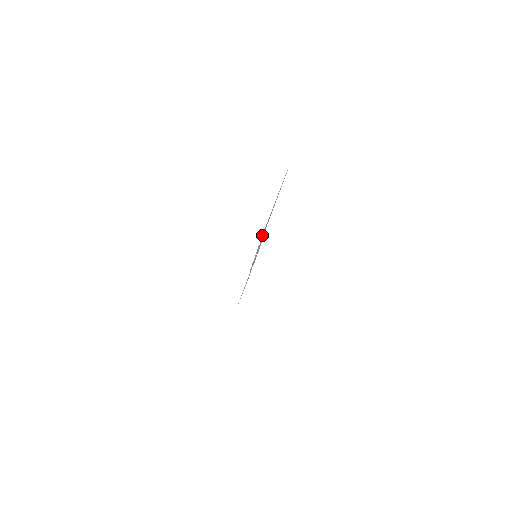
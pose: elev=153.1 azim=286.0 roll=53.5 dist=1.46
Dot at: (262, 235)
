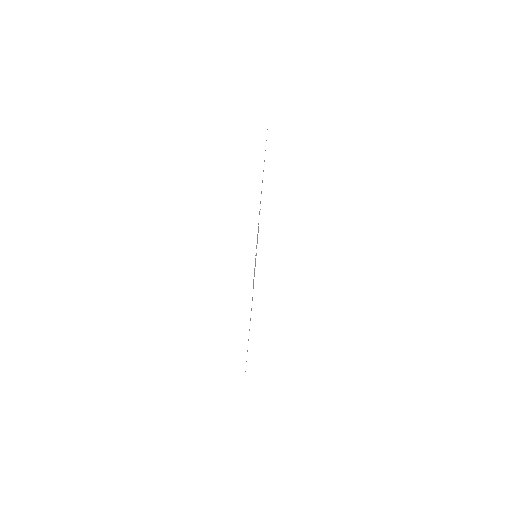
Dot at: occluded
